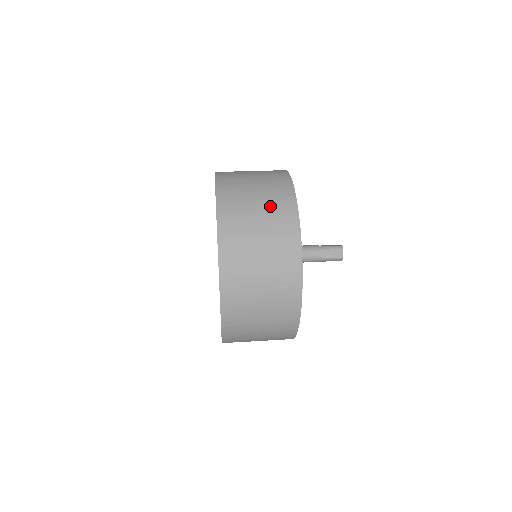
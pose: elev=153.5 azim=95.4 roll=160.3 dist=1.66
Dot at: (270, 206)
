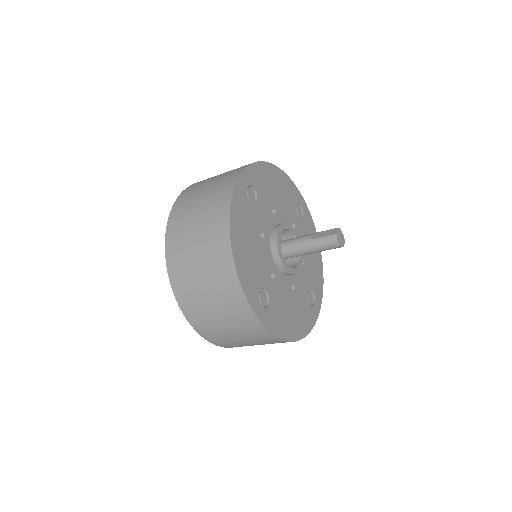
Dot at: occluded
